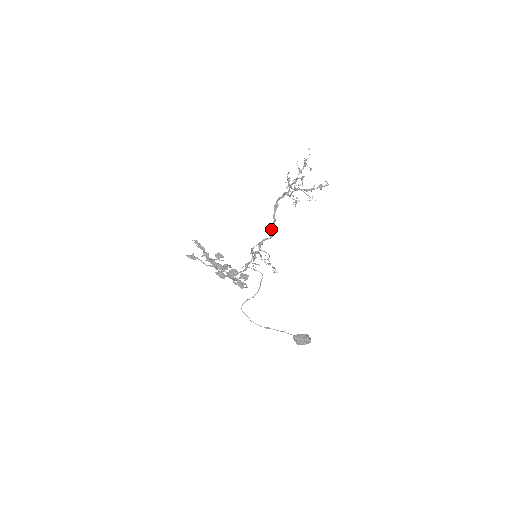
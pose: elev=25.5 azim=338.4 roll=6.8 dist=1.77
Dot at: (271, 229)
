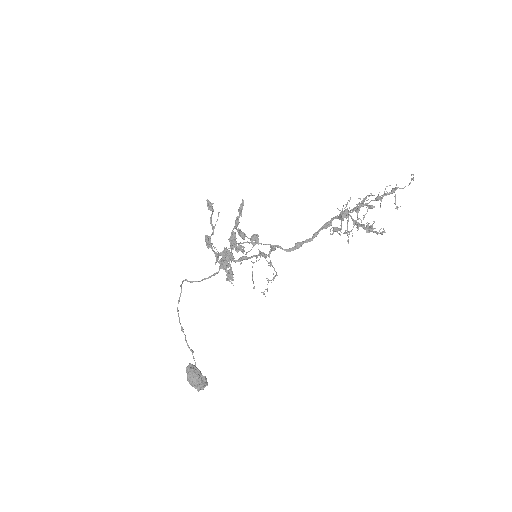
Dot at: occluded
